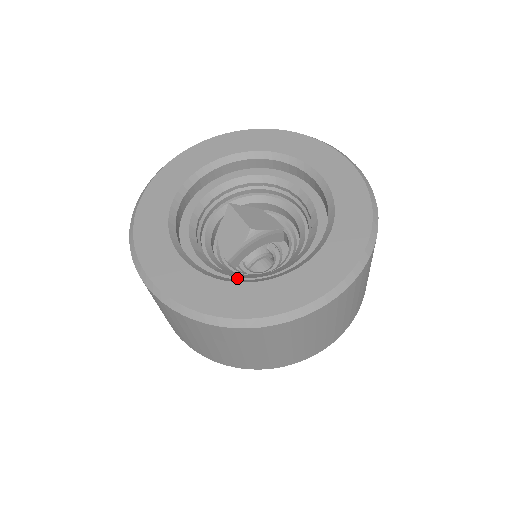
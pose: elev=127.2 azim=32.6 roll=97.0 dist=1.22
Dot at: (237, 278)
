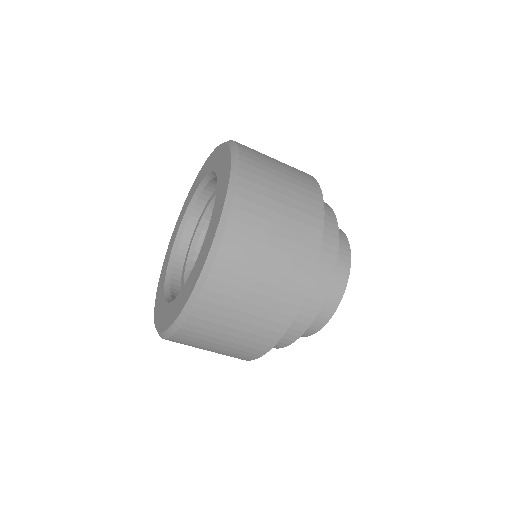
Dot at: occluded
